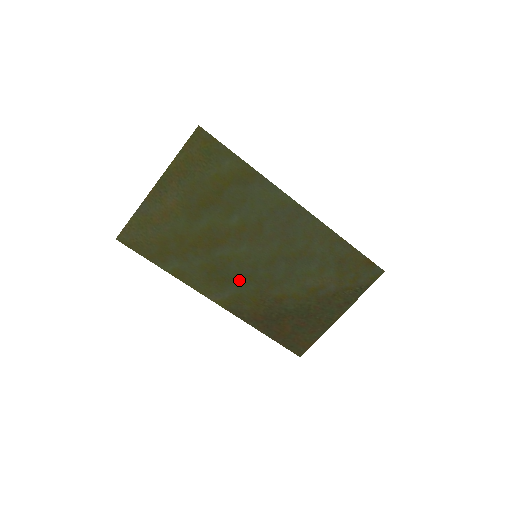
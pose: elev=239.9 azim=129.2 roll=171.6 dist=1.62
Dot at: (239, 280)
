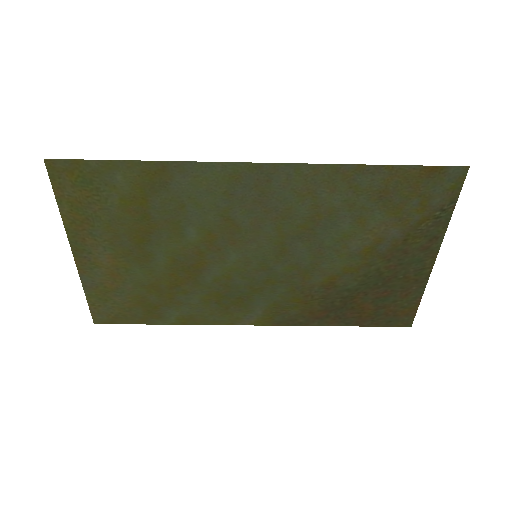
Dot at: (259, 291)
